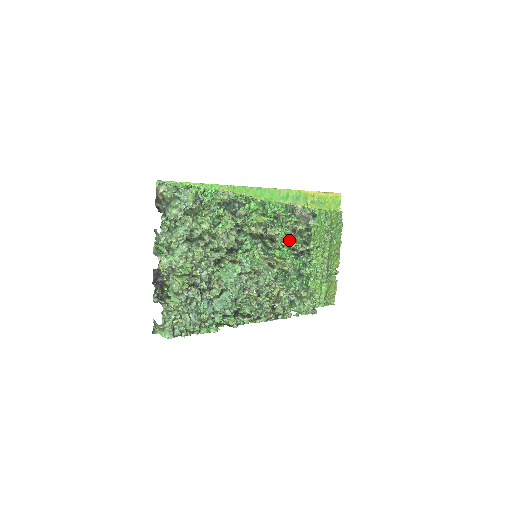
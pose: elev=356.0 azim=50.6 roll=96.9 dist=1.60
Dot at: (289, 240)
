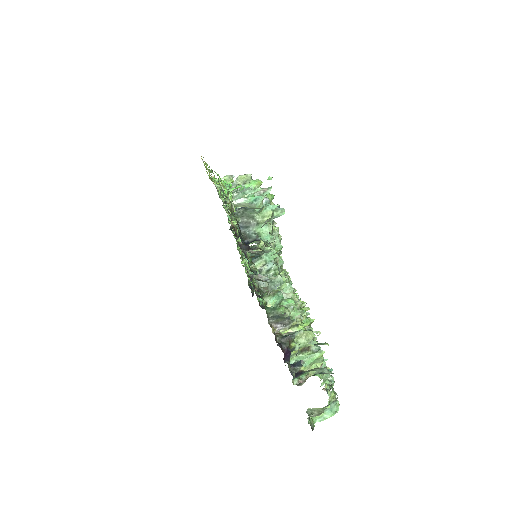
Dot at: occluded
